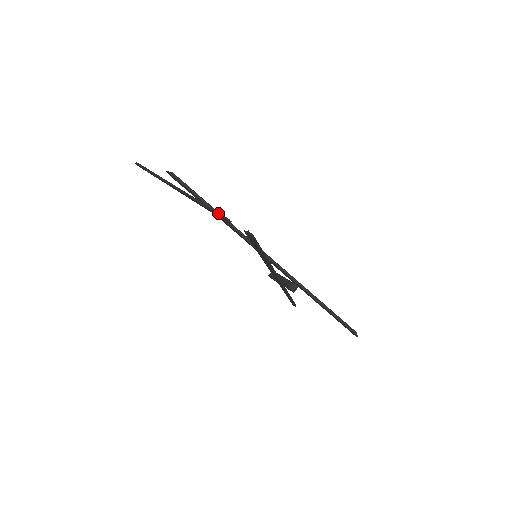
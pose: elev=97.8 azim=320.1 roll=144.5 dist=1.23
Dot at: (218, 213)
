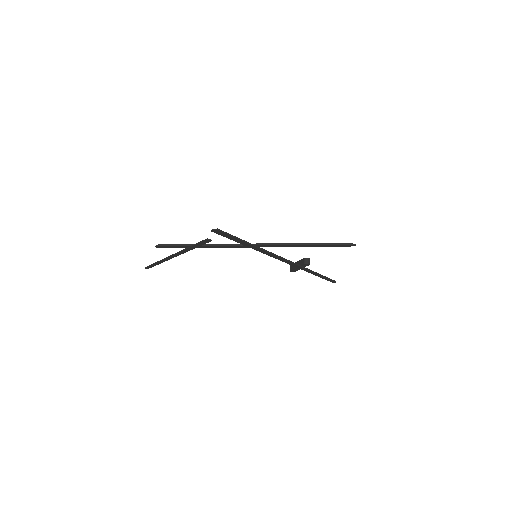
Dot at: (200, 242)
